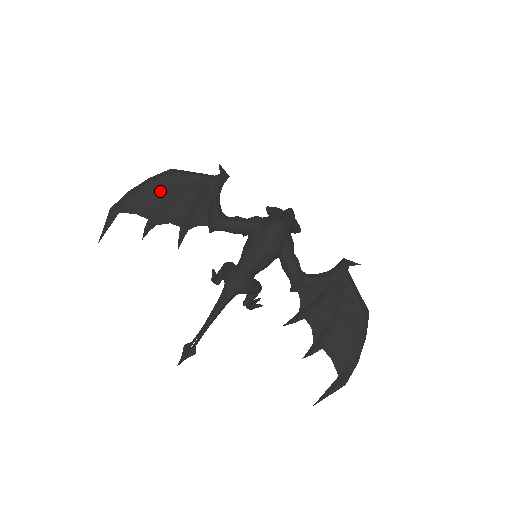
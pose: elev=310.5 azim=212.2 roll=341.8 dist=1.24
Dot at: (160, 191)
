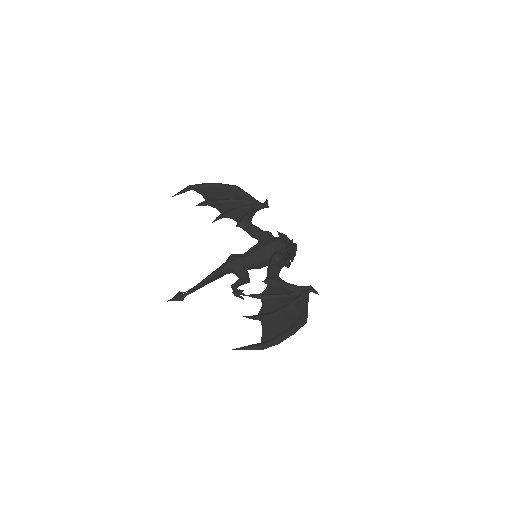
Dot at: (223, 192)
